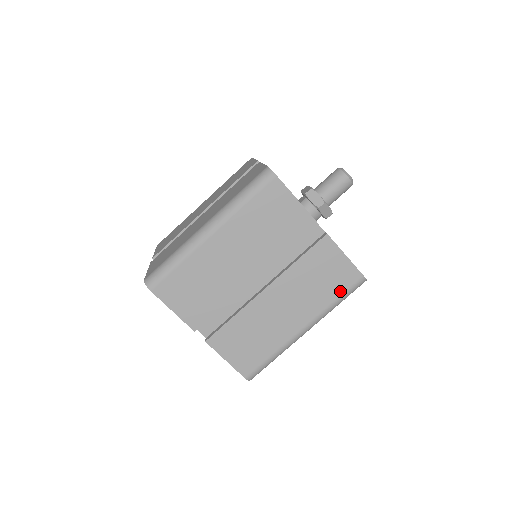
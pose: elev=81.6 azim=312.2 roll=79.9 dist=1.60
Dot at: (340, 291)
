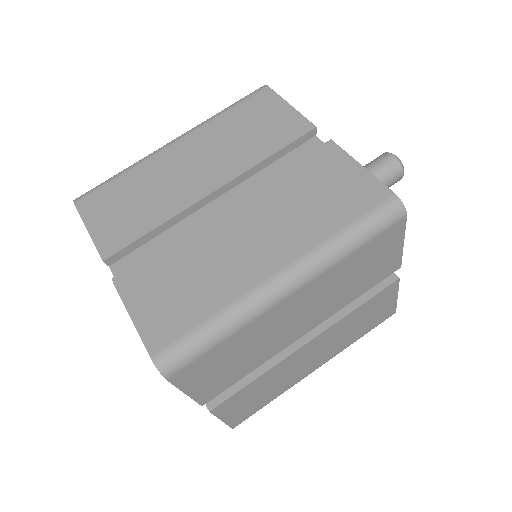
Dot at: (369, 329)
